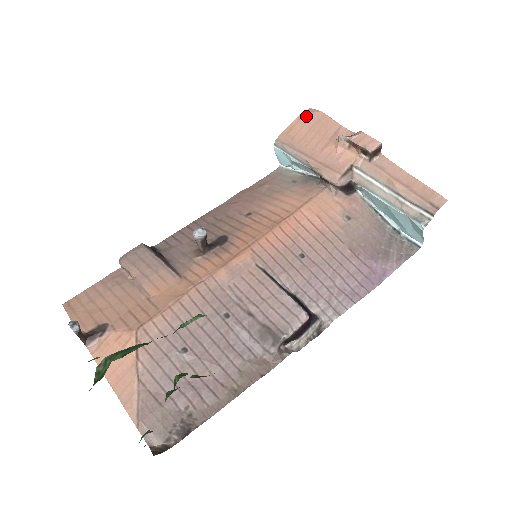
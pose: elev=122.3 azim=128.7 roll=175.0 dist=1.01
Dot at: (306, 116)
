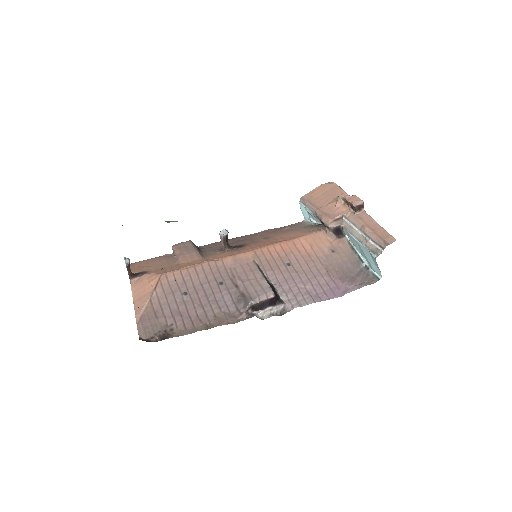
Dot at: (325, 185)
